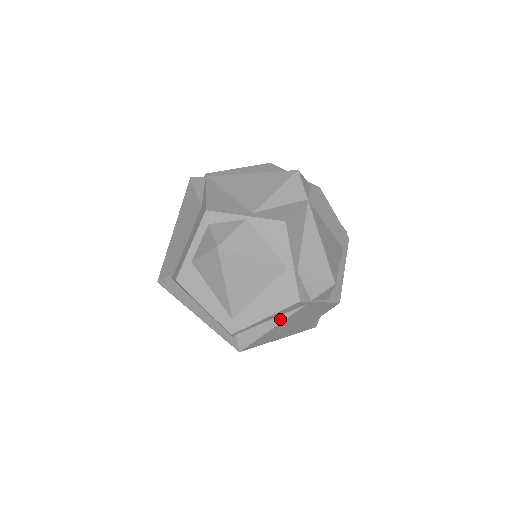
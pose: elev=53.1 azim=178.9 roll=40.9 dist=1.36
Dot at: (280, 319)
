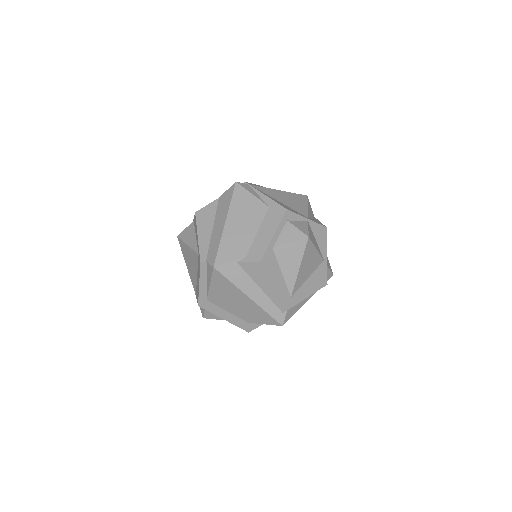
Dot at: (307, 299)
